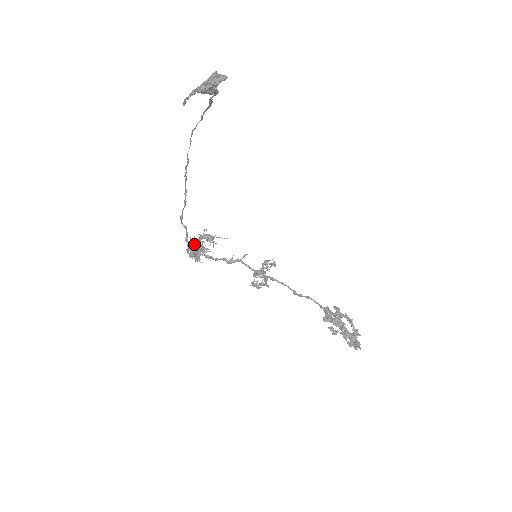
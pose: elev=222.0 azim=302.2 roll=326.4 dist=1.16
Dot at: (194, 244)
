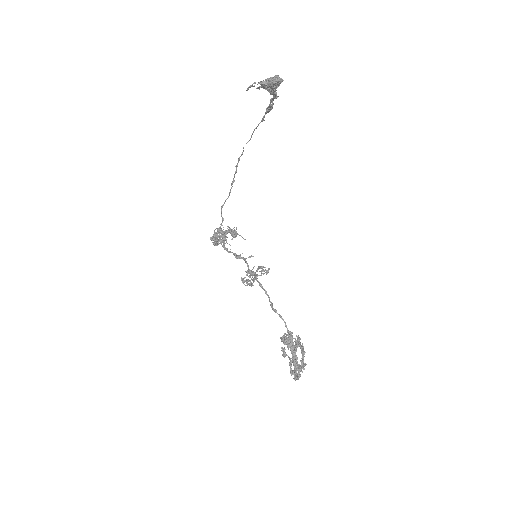
Dot at: (219, 229)
